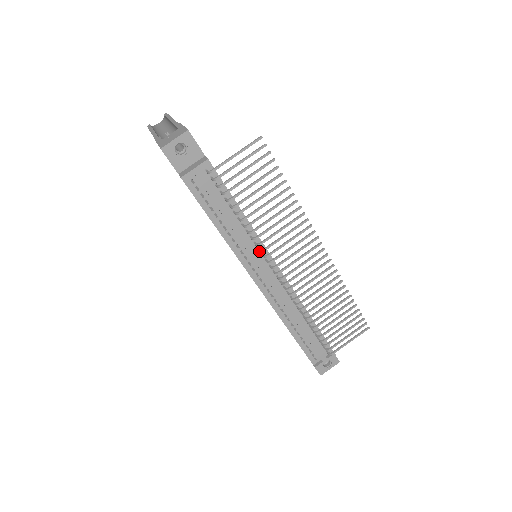
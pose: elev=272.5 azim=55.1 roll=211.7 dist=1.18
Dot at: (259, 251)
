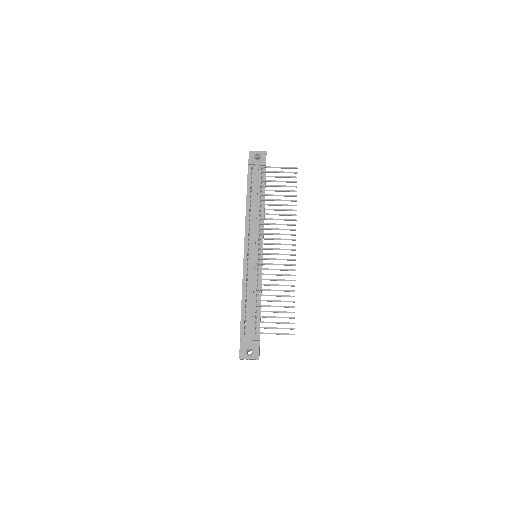
Dot at: (259, 225)
